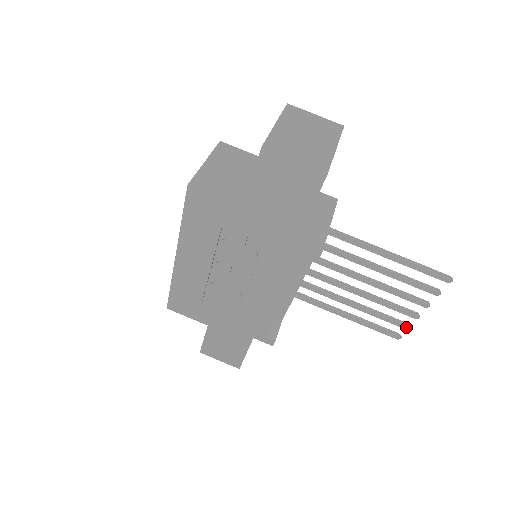
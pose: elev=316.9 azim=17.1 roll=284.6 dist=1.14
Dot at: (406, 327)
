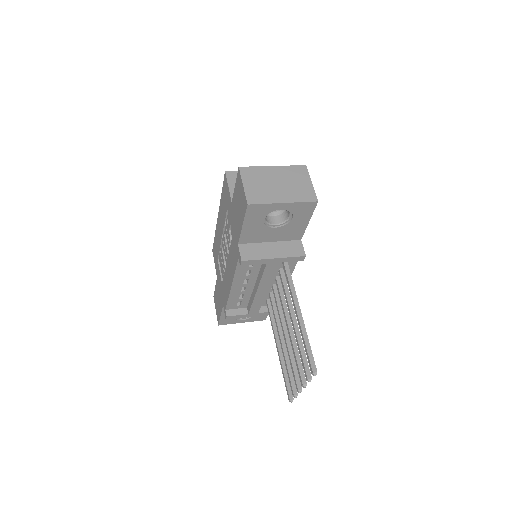
Dot at: (293, 393)
